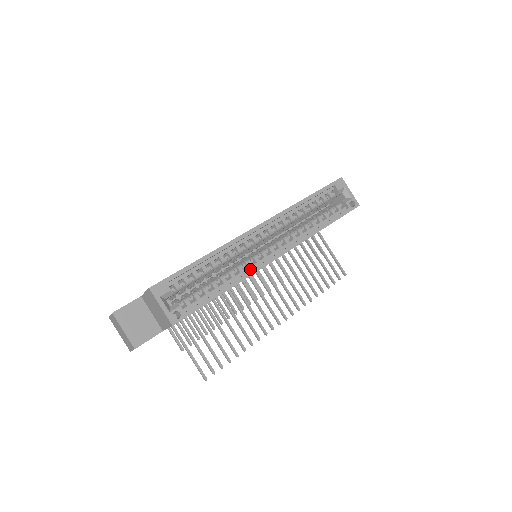
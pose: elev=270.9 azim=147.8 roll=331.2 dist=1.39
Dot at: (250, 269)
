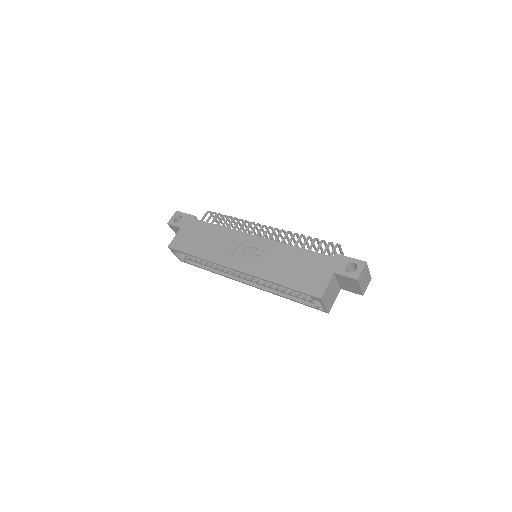
Dot at: (227, 273)
